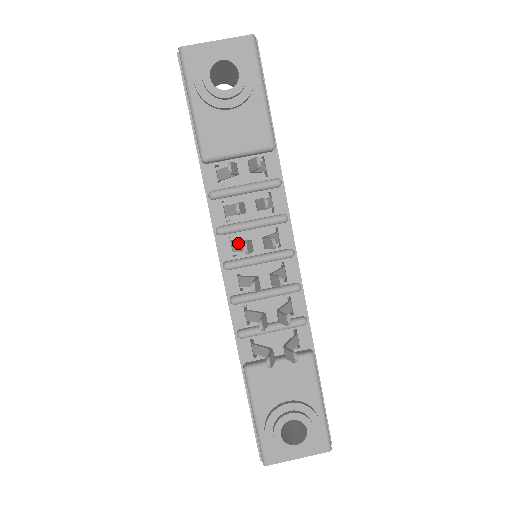
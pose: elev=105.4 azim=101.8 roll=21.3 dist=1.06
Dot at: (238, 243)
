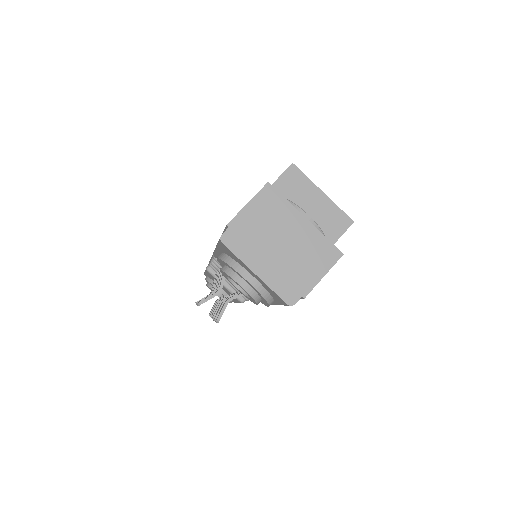
Dot at: (219, 274)
